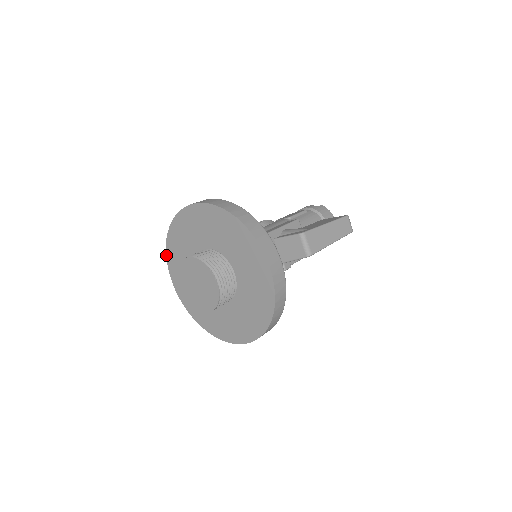
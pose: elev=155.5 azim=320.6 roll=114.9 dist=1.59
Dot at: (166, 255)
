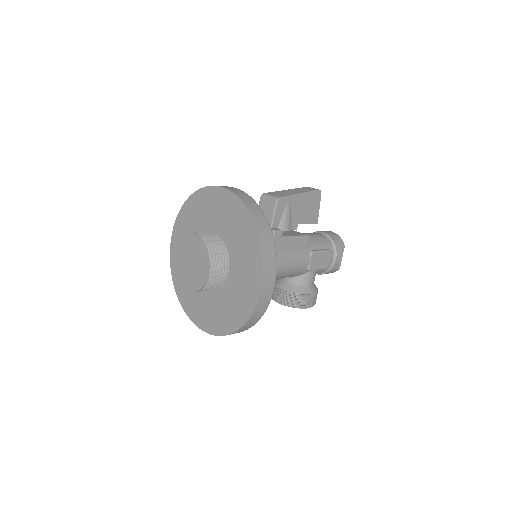
Dot at: (184, 311)
